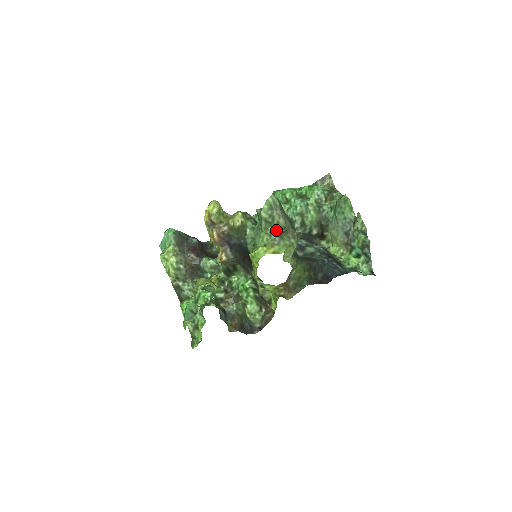
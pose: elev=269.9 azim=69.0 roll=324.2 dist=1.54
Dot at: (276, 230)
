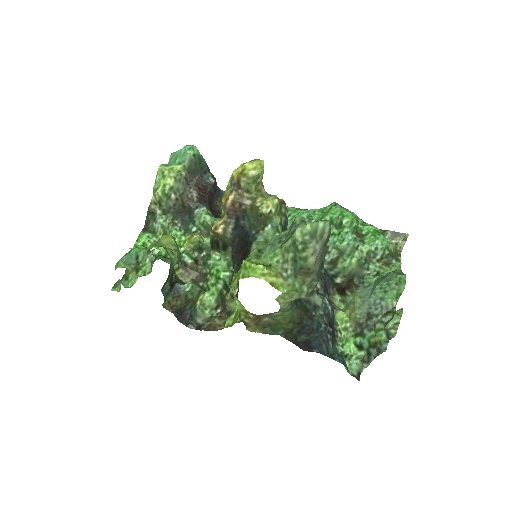
Dot at: (297, 263)
